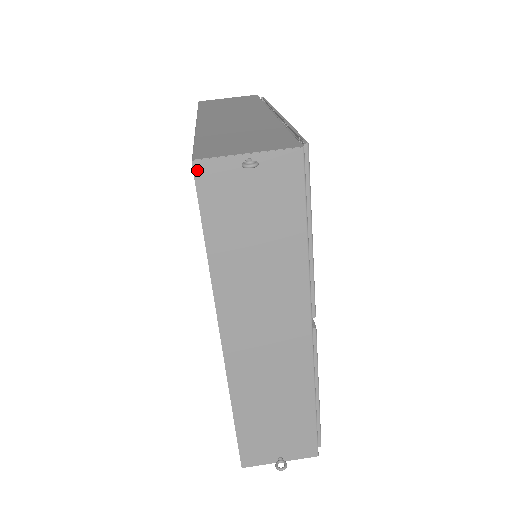
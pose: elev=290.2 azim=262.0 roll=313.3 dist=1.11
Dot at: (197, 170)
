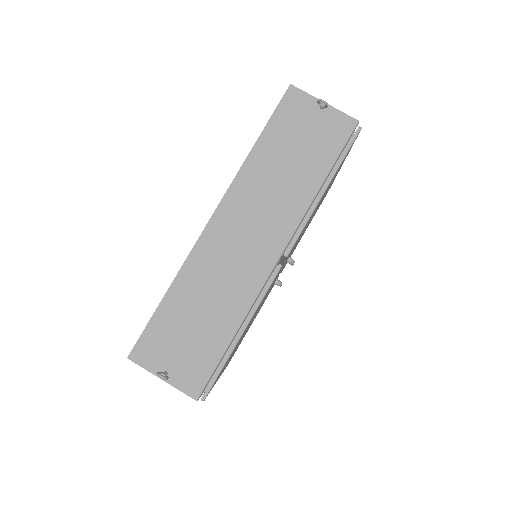
Dot at: (289, 91)
